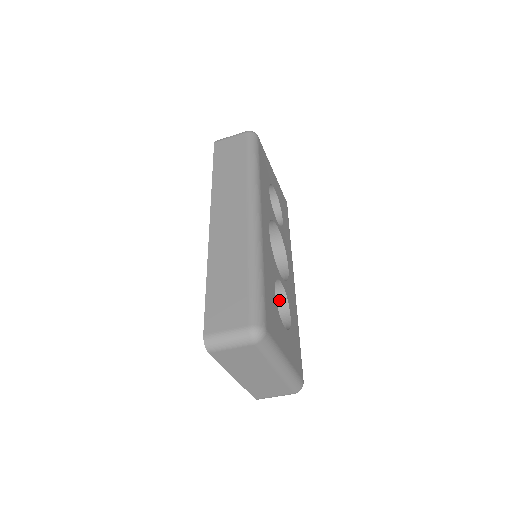
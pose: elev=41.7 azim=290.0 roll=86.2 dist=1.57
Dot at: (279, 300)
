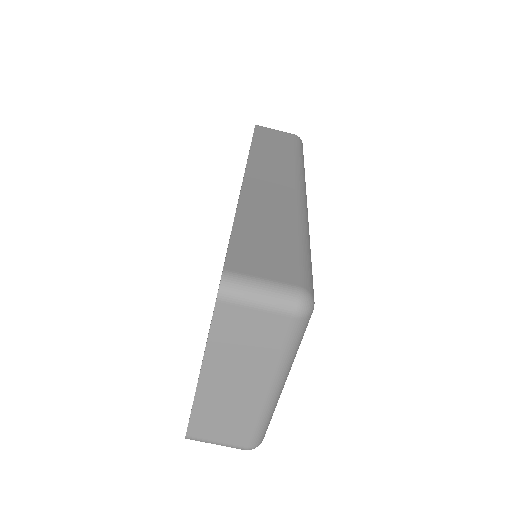
Dot at: occluded
